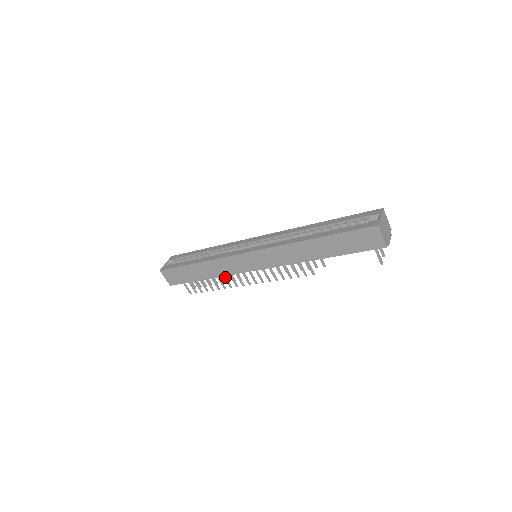
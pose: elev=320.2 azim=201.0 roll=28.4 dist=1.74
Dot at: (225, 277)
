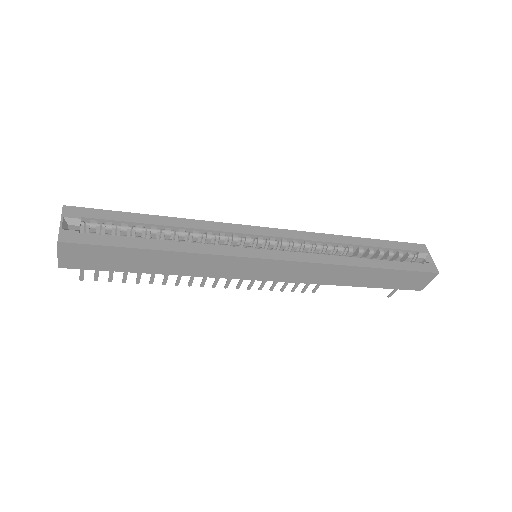
Dot at: occluded
